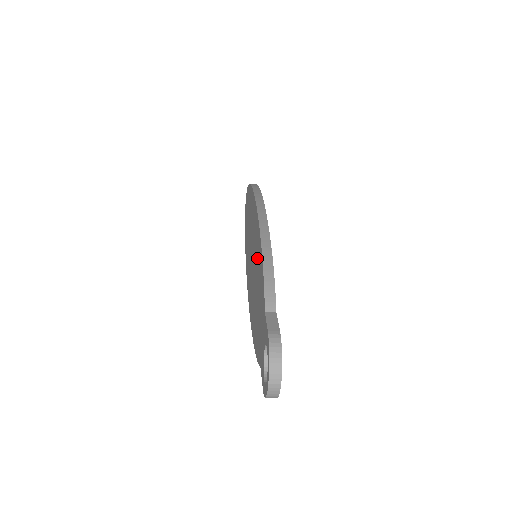
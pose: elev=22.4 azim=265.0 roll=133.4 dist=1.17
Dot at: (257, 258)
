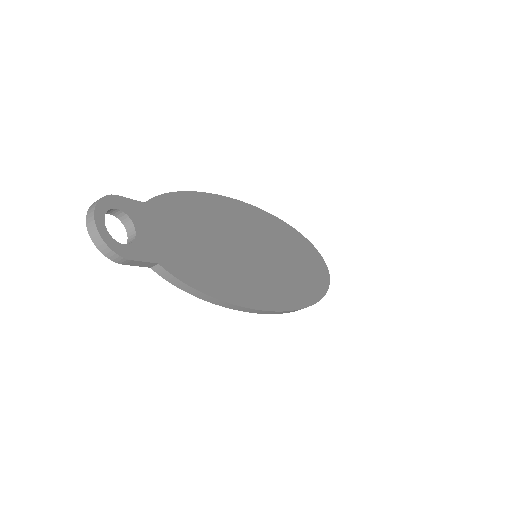
Dot at: occluded
